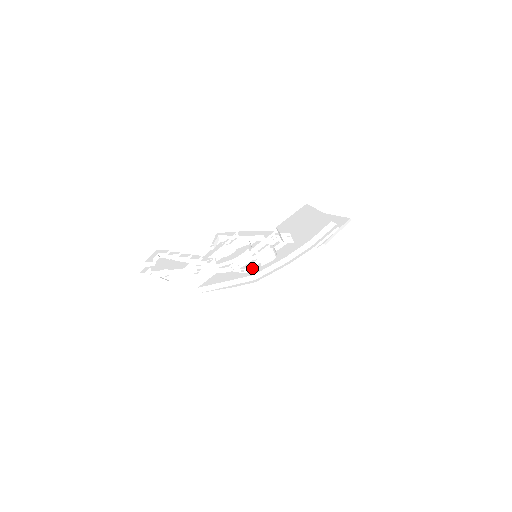
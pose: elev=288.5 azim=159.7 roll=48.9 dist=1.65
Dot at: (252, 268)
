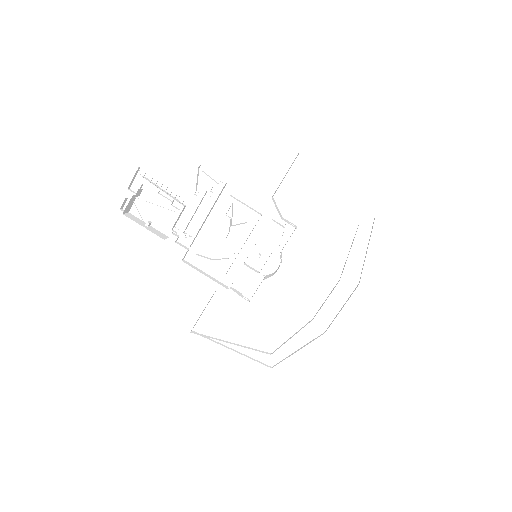
Dot at: (266, 319)
